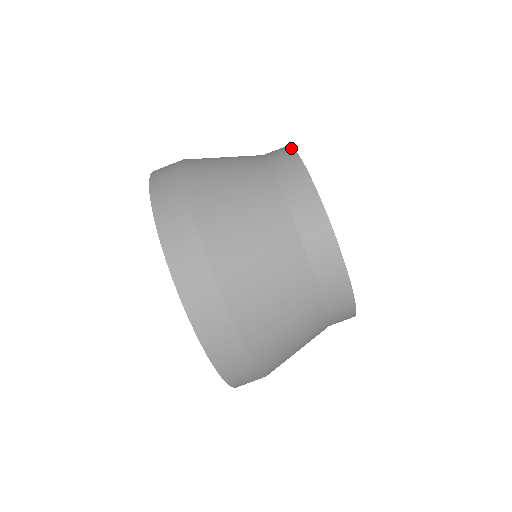
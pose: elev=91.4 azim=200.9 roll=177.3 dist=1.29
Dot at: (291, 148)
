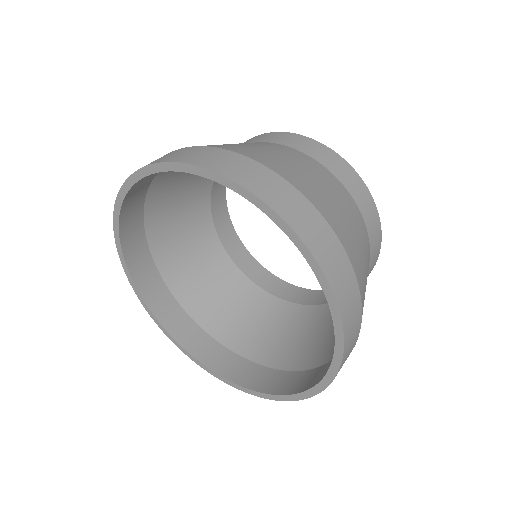
Dot at: (253, 137)
